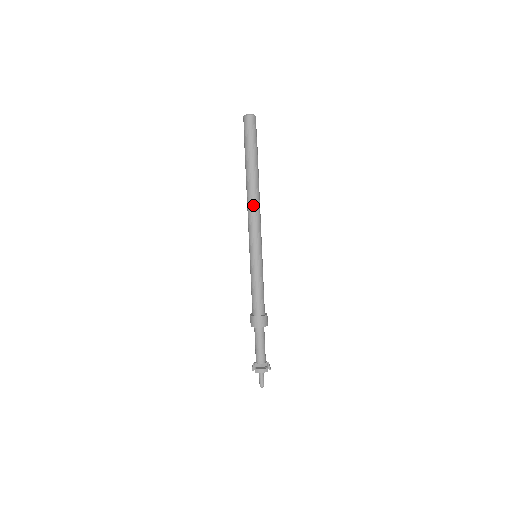
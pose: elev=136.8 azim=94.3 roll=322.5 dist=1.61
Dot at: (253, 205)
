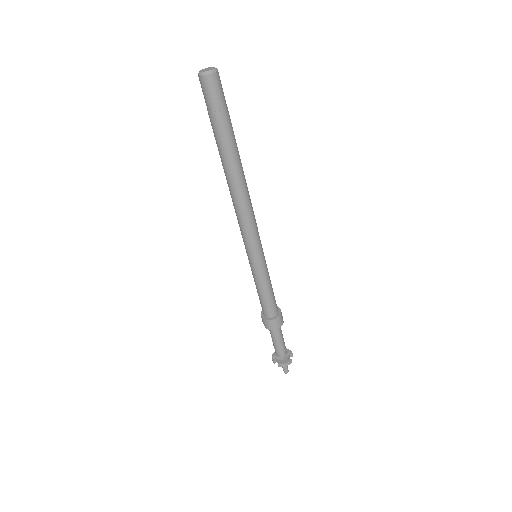
Dot at: (242, 202)
